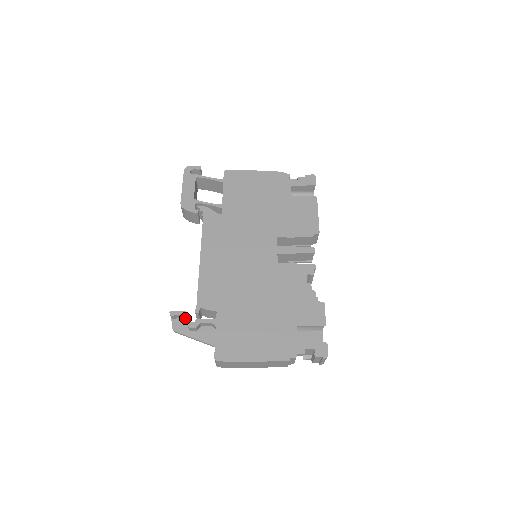
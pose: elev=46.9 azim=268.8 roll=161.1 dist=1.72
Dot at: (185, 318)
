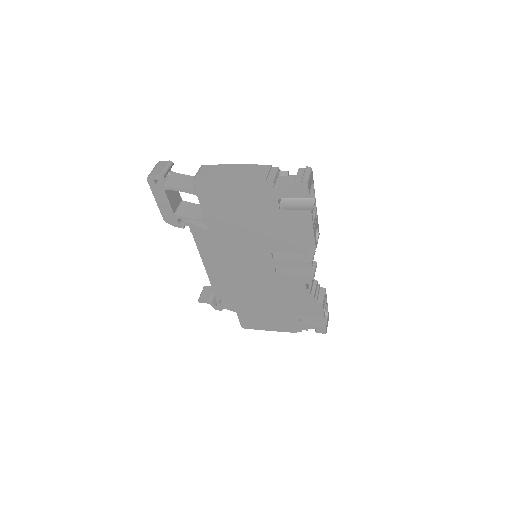
Dot at: (211, 305)
